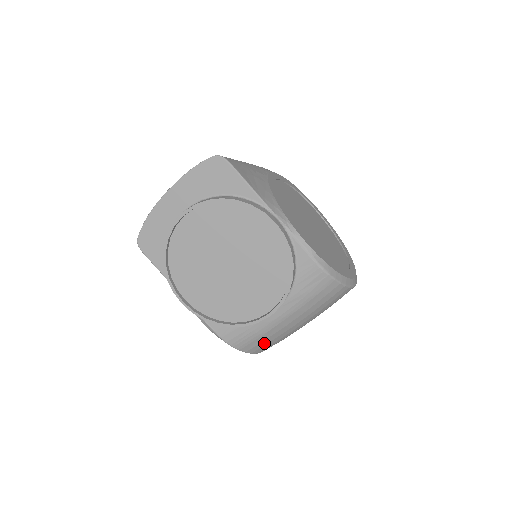
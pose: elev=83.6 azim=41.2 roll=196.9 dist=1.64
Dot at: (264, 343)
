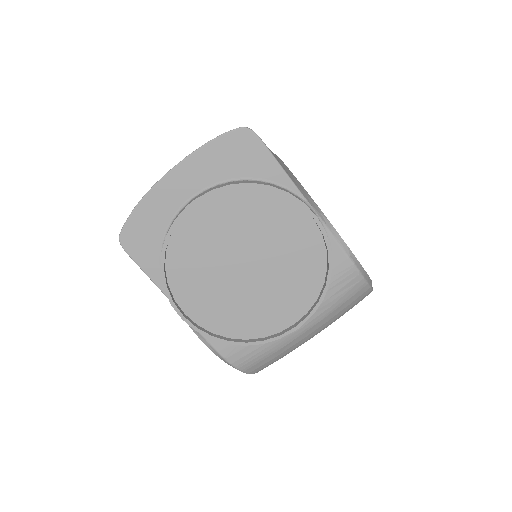
Dot at: (271, 361)
